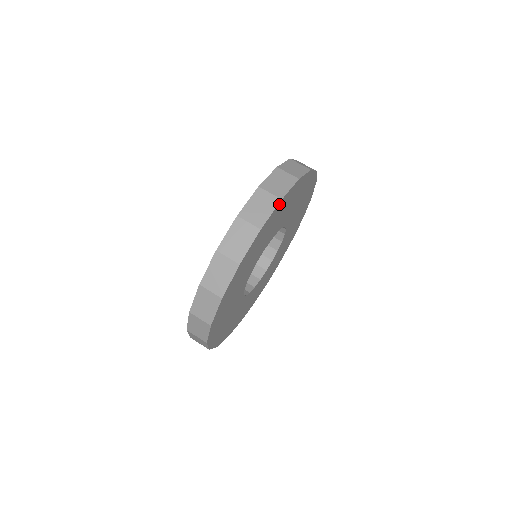
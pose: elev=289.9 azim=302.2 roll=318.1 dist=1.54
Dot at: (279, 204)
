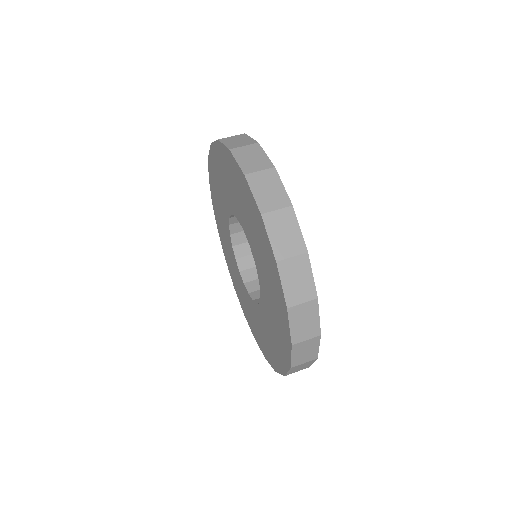
Dot at: (306, 256)
